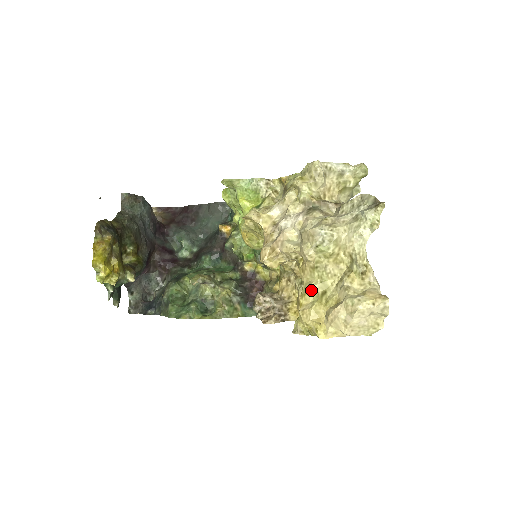
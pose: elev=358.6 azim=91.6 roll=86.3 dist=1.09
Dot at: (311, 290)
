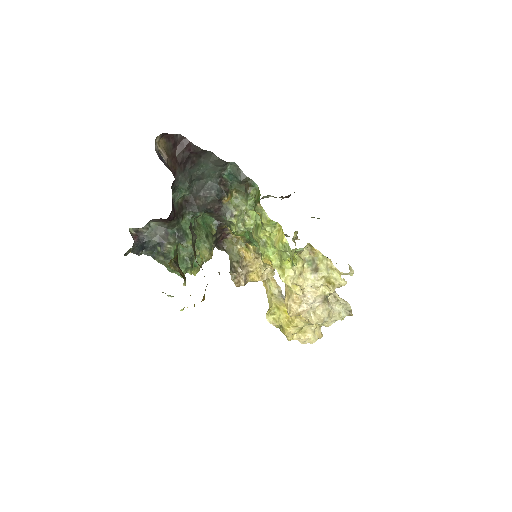
Dot at: (299, 327)
